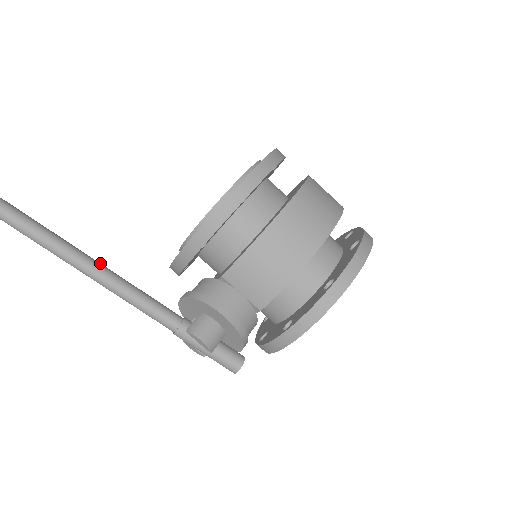
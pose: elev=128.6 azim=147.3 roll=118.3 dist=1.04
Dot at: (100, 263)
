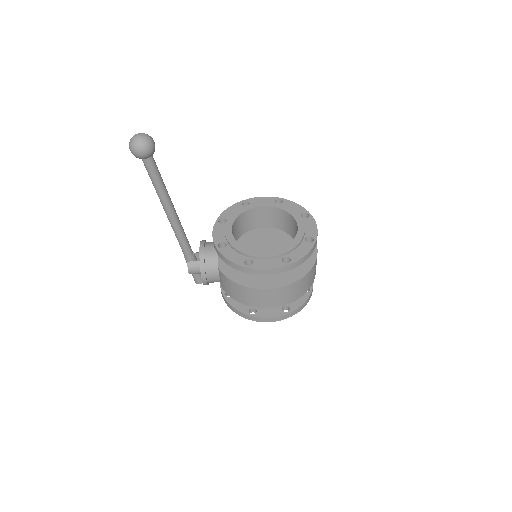
Dot at: (176, 215)
